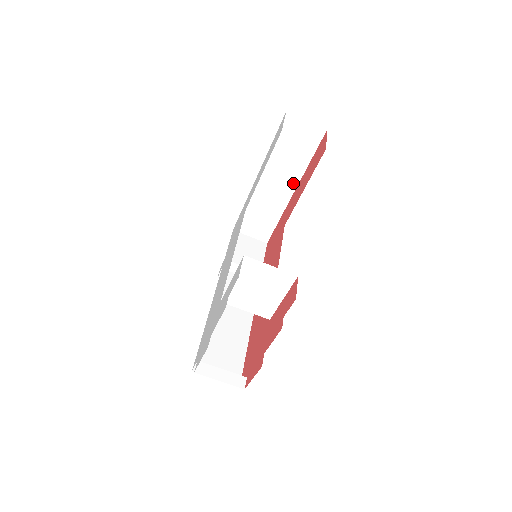
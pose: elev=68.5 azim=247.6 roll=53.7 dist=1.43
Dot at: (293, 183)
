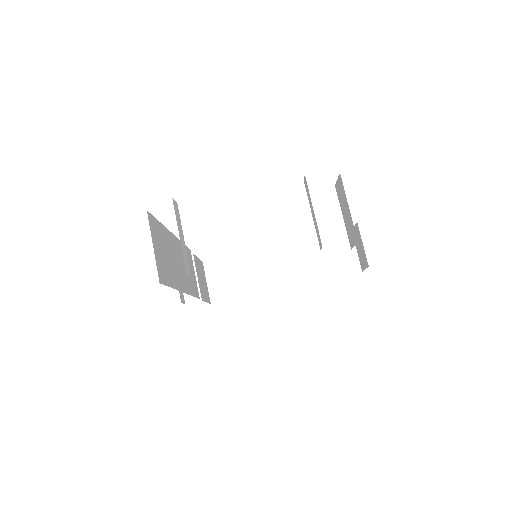
Dot at: (295, 280)
